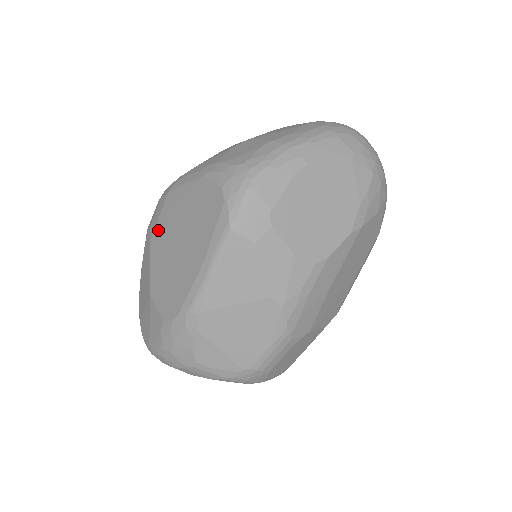
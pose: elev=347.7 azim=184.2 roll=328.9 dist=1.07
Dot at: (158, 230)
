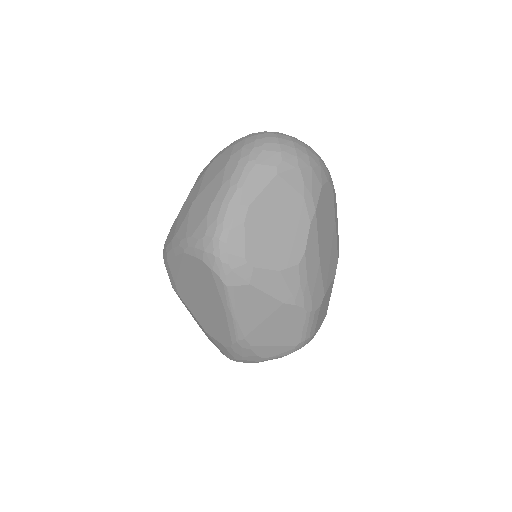
Dot at: (179, 289)
